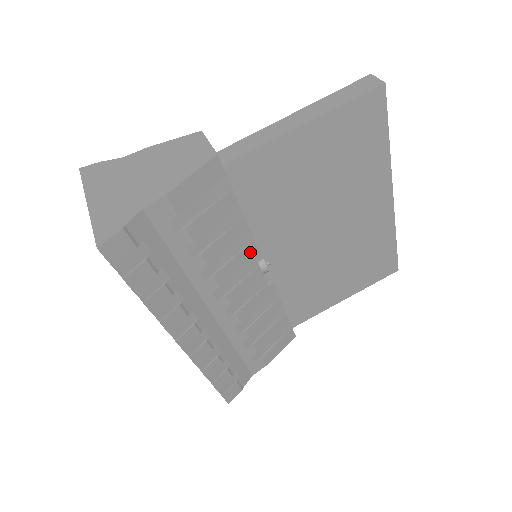
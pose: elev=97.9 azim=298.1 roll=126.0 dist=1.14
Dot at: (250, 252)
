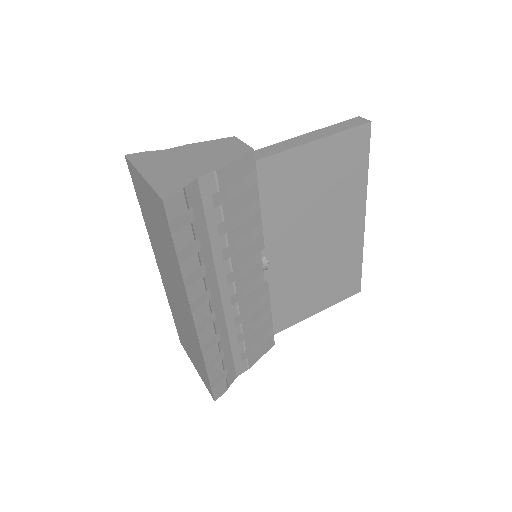
Dot at: (258, 245)
